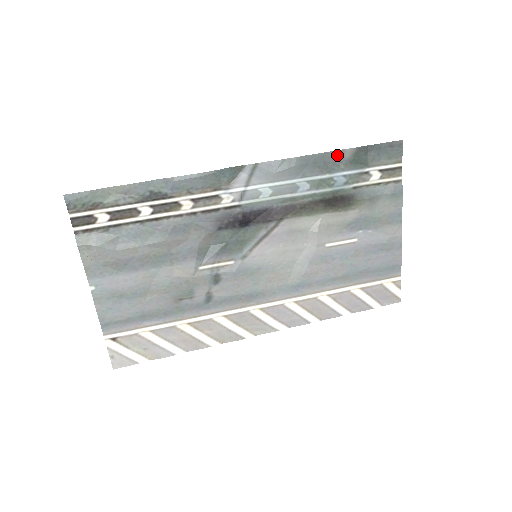
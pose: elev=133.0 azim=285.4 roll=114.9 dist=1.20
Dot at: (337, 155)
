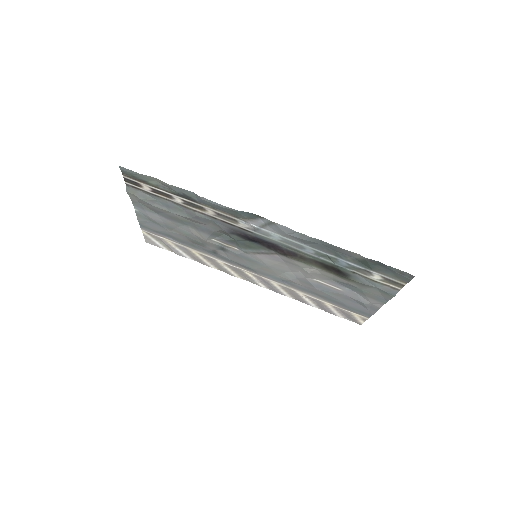
Dot at: (348, 252)
